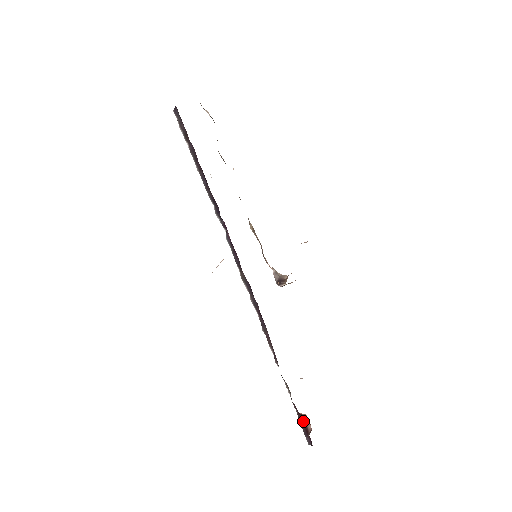
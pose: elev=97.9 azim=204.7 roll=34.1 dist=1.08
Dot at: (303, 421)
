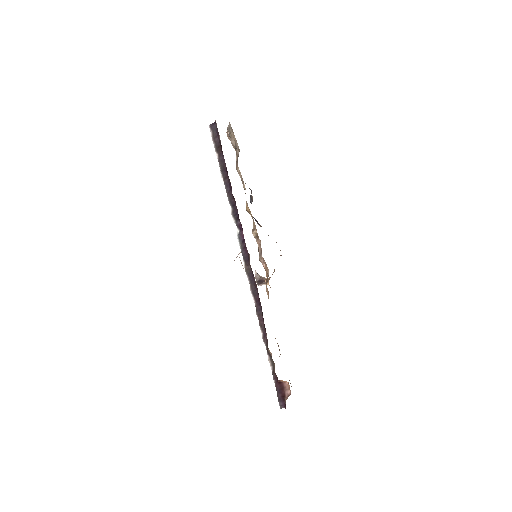
Dot at: (281, 388)
